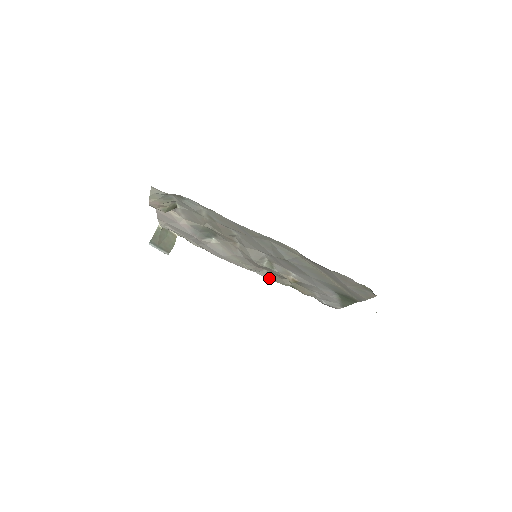
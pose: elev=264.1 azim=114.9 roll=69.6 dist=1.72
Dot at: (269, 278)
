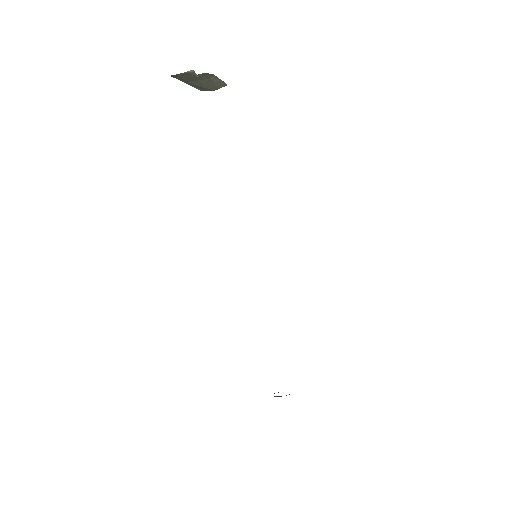
Dot at: occluded
